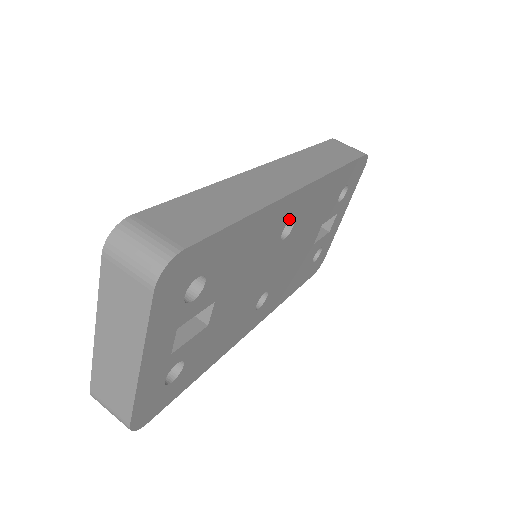
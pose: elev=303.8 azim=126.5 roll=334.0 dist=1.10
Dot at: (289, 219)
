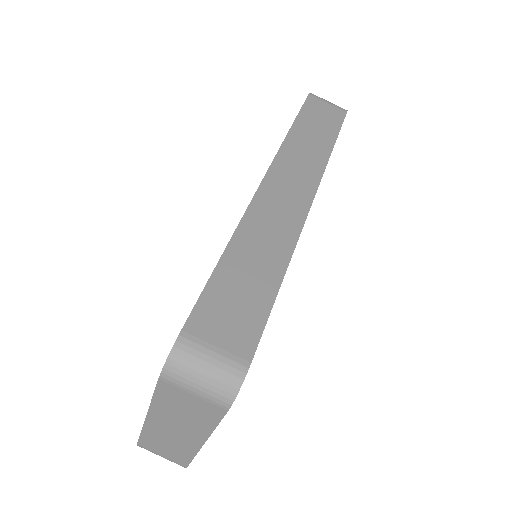
Dot at: occluded
